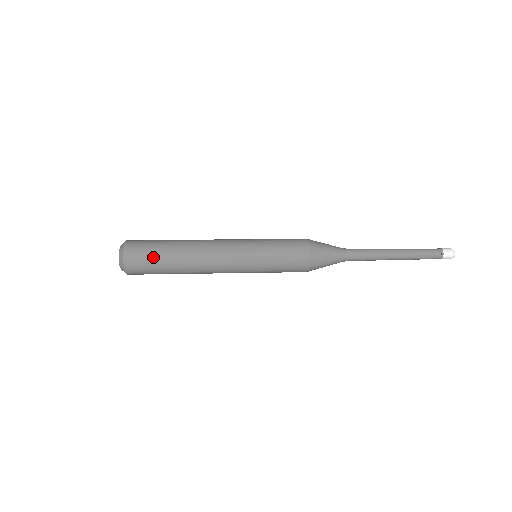
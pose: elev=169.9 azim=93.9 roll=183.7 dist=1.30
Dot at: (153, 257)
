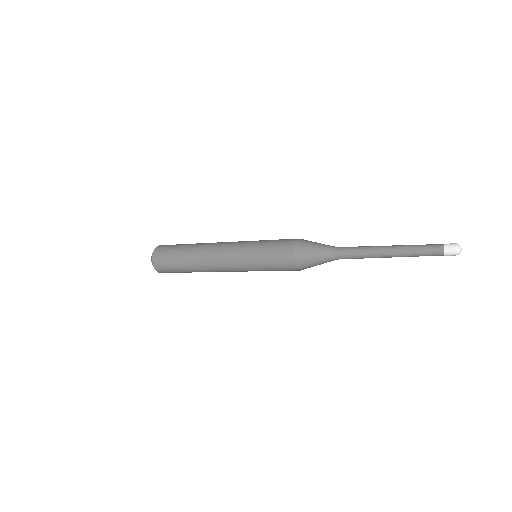
Dot at: (172, 260)
